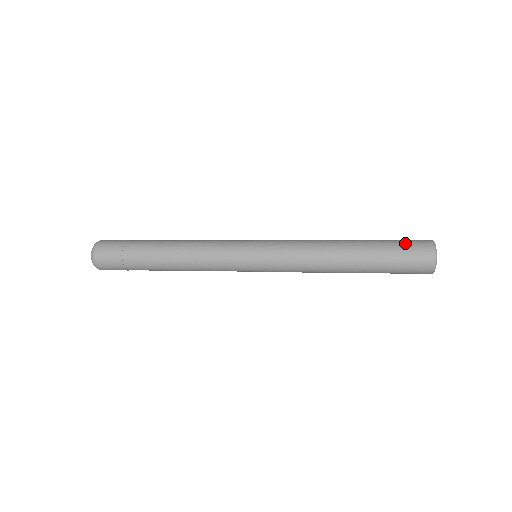
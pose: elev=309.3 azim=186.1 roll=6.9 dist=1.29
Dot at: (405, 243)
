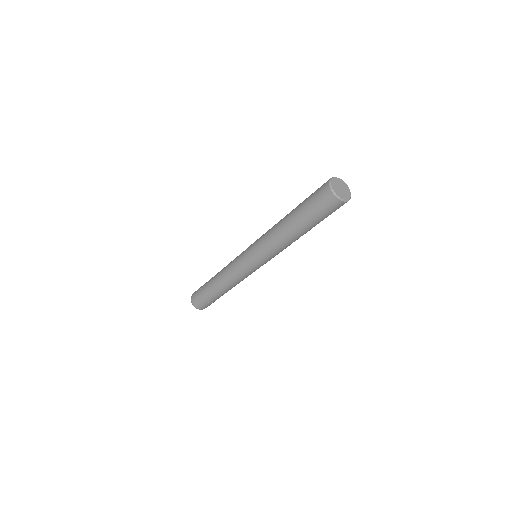
Dot at: (315, 202)
